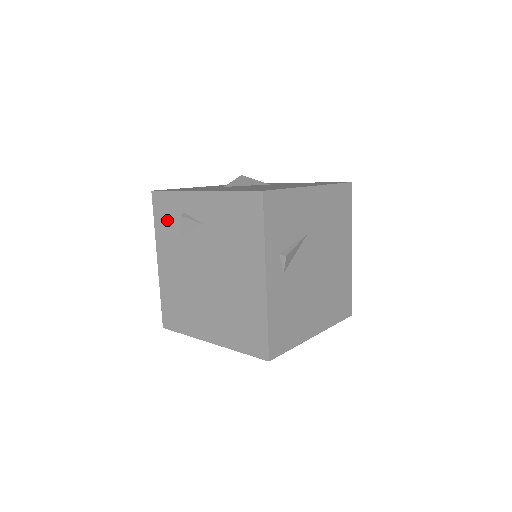
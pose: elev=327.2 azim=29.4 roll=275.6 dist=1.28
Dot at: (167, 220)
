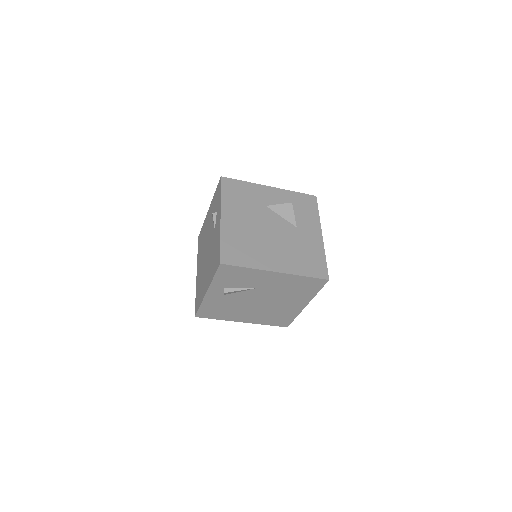
Dot at: (215, 201)
